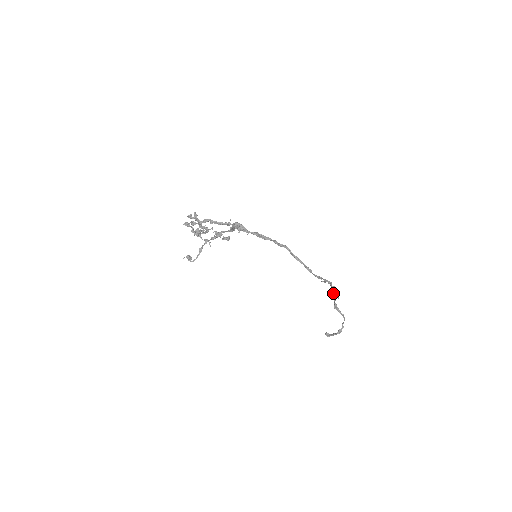
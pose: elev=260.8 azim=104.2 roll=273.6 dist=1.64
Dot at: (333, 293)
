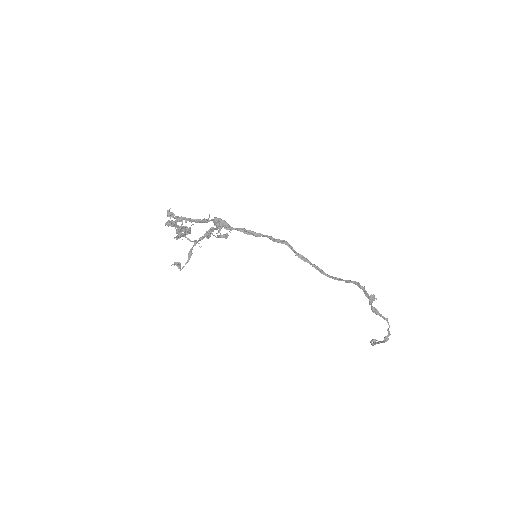
Dot at: (365, 294)
